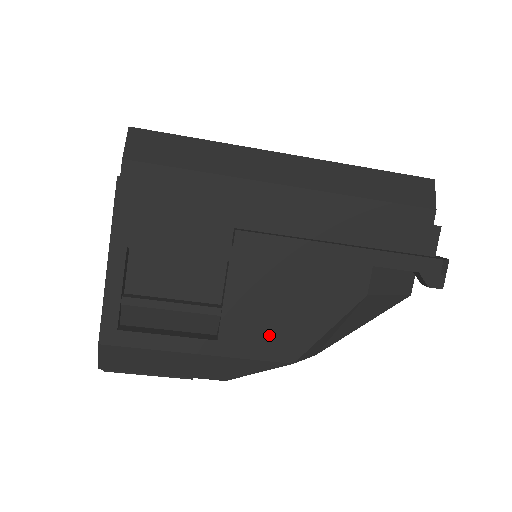
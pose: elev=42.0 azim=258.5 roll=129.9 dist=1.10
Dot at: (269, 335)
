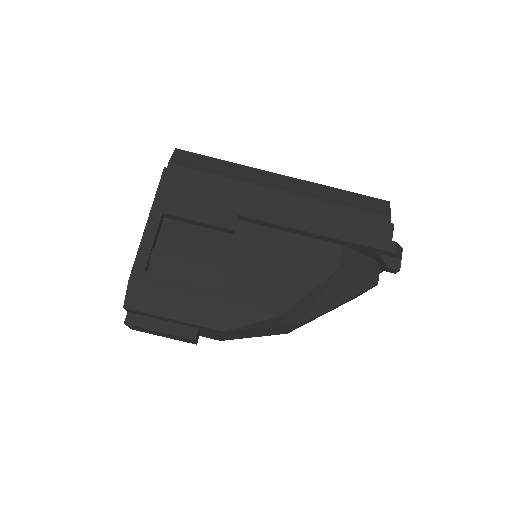
Dot at: (261, 290)
